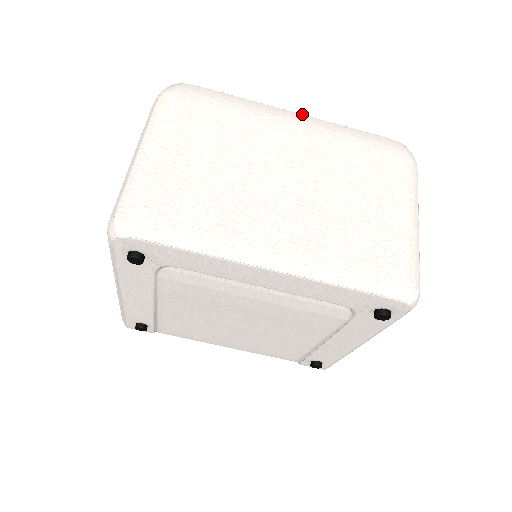
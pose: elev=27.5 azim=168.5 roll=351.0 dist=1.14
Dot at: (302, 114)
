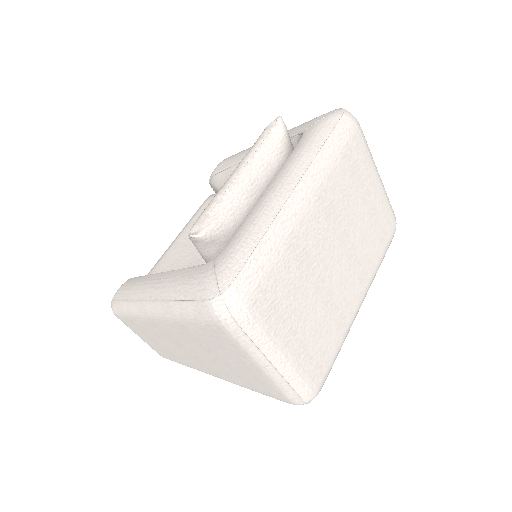
Dot at: (298, 182)
